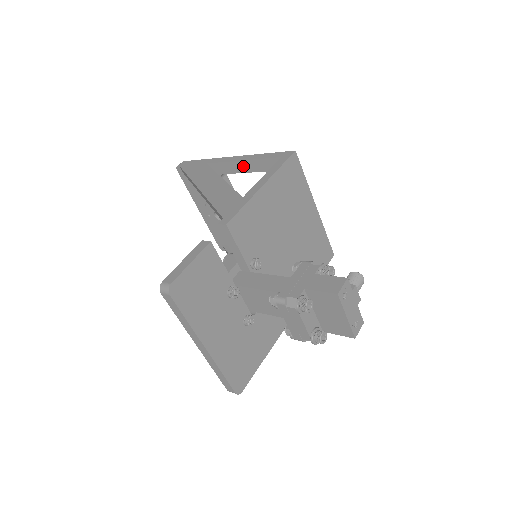
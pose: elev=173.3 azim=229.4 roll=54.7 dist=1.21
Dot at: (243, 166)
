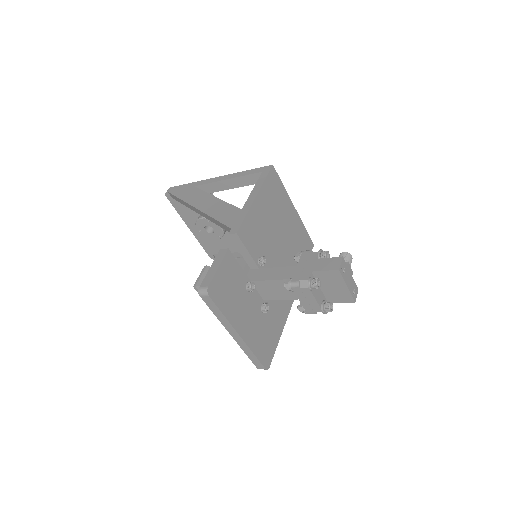
Dot at: (228, 184)
